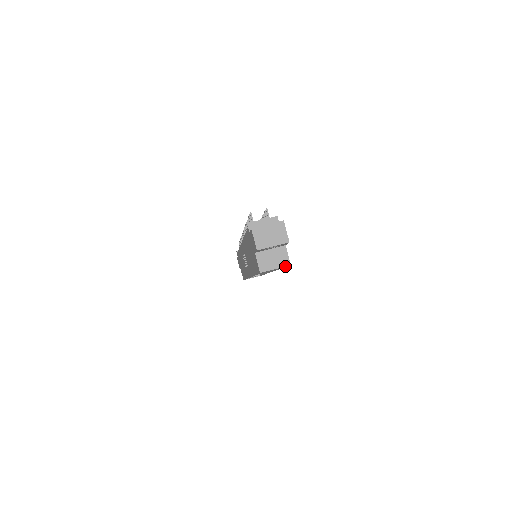
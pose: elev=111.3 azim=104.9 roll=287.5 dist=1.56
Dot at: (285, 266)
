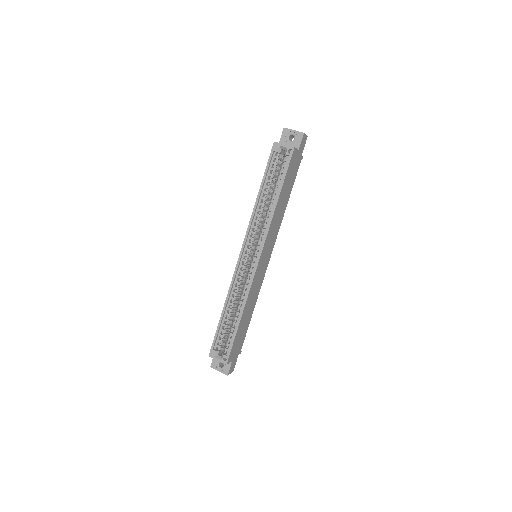
Dot at: (291, 146)
